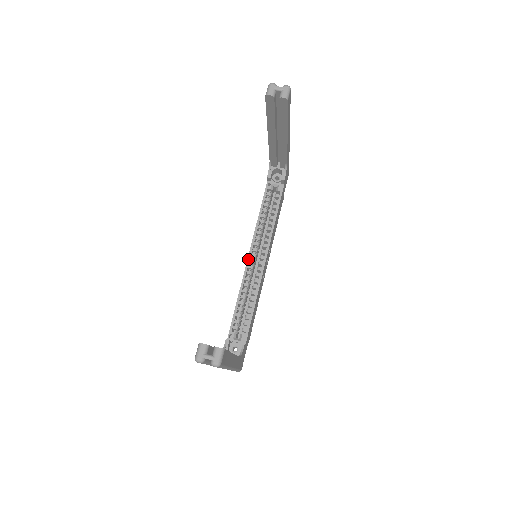
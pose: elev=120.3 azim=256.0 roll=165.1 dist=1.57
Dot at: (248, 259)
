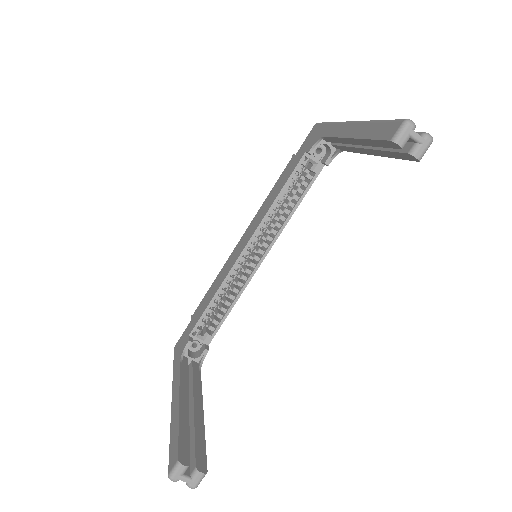
Dot at: (244, 250)
